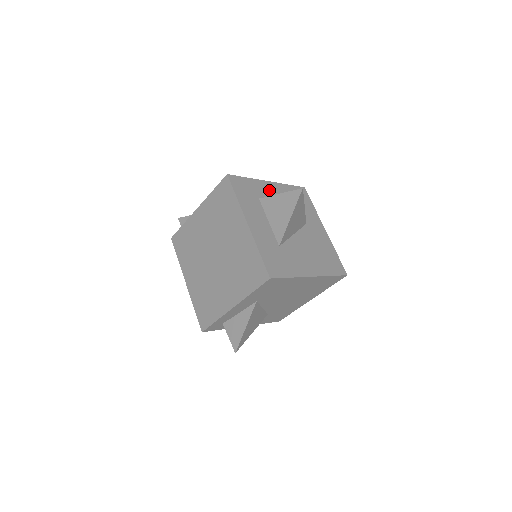
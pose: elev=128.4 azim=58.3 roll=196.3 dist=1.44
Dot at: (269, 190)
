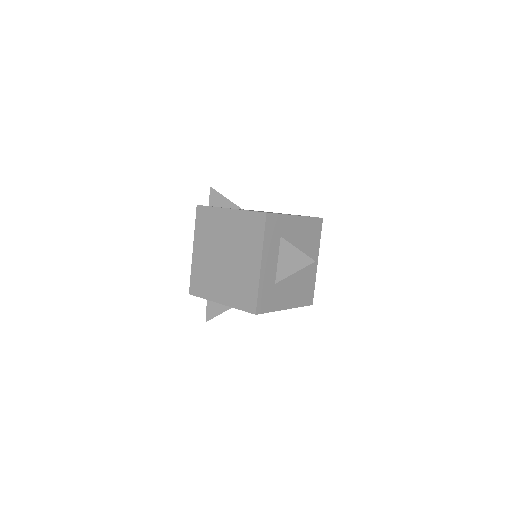
Dot at: (293, 226)
